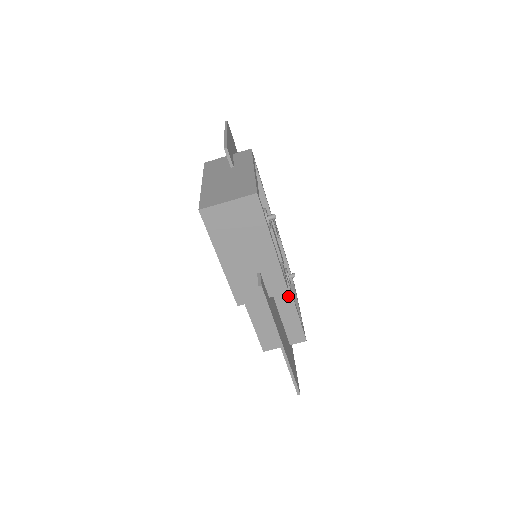
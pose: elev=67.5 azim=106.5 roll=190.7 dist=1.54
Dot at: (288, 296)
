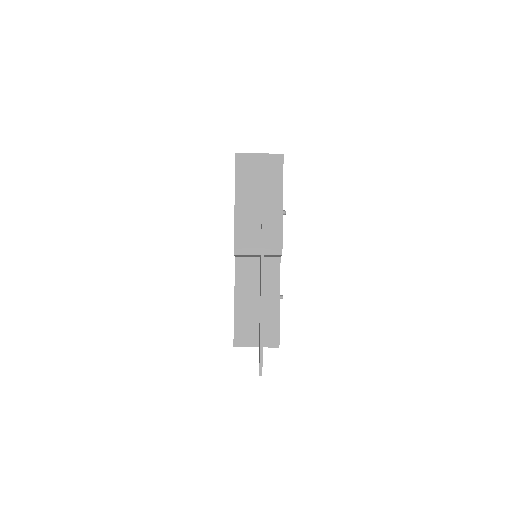
Dot at: (276, 285)
